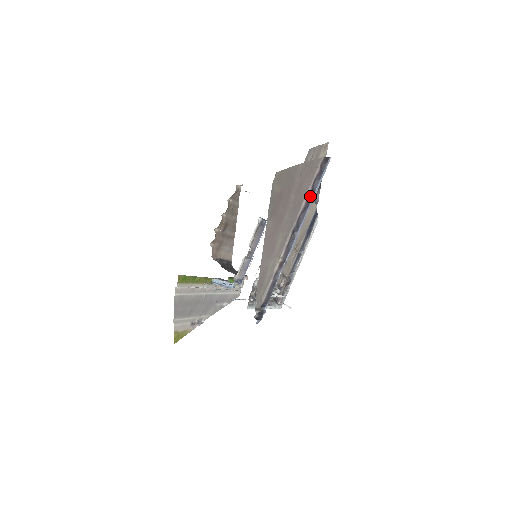
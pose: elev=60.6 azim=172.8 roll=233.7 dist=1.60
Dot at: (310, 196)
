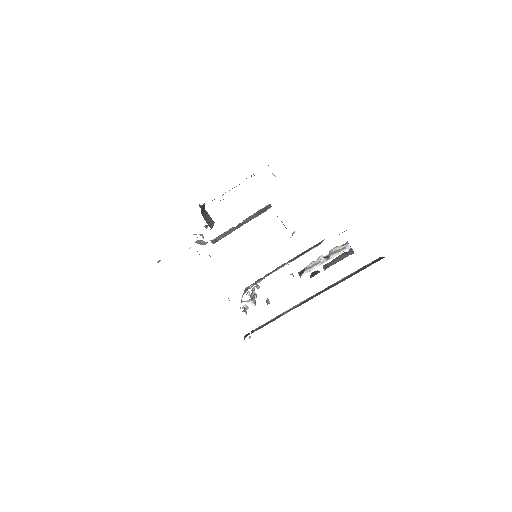
Dot at: (349, 276)
